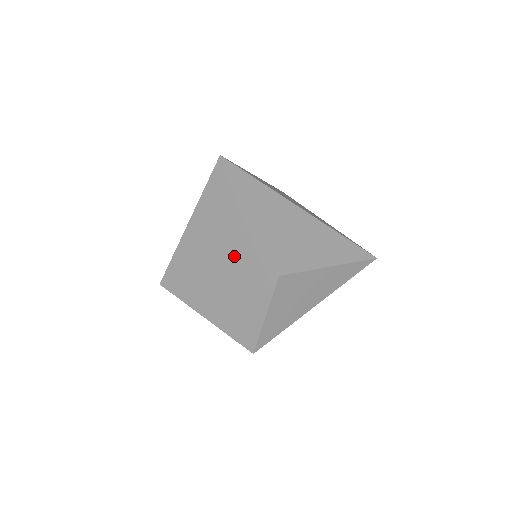
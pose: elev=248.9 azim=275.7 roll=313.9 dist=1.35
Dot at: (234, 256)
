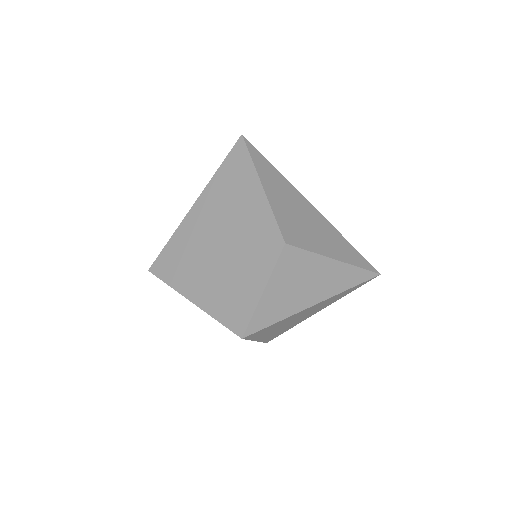
Dot at: (239, 229)
